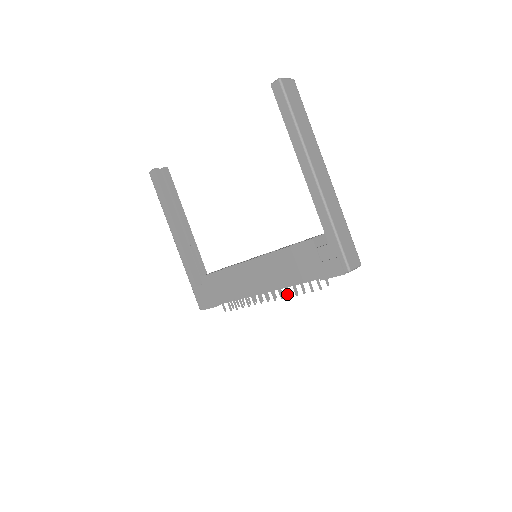
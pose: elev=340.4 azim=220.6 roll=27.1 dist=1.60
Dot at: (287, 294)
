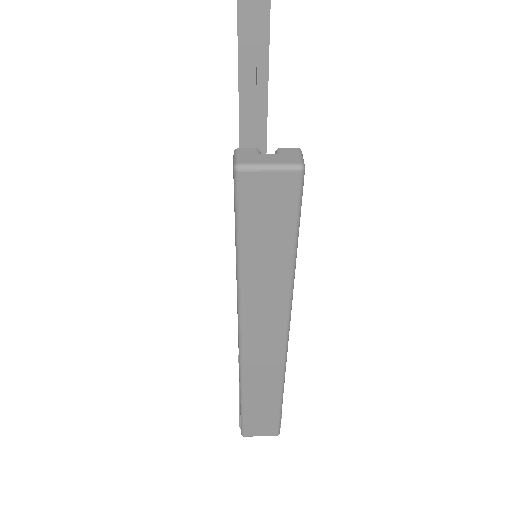
Dot at: occluded
